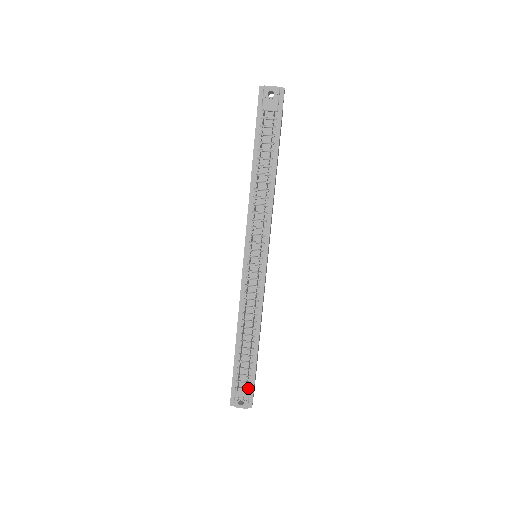
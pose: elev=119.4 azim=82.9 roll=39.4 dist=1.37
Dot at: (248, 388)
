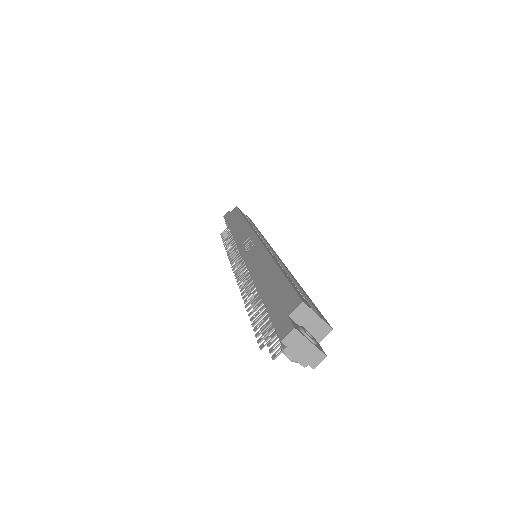
Dot at: occluded
